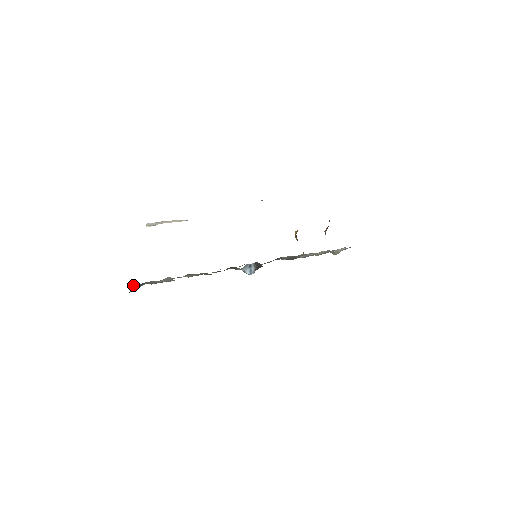
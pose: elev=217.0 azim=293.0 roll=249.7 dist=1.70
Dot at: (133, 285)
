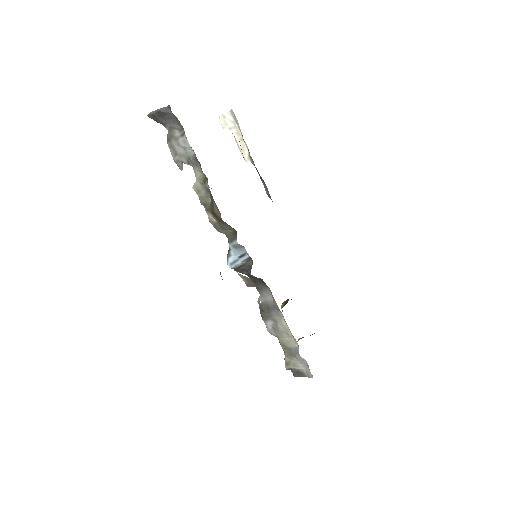
Dot at: (168, 107)
